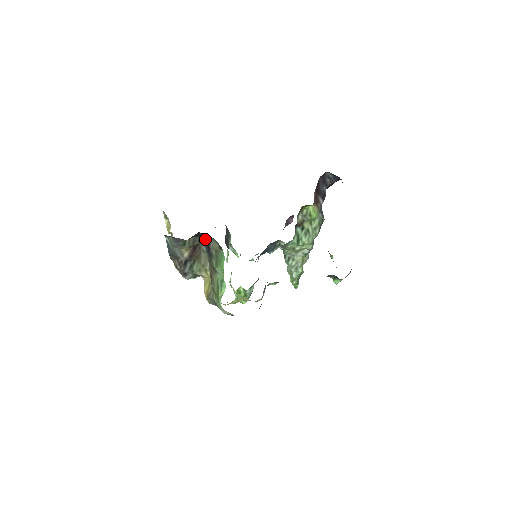
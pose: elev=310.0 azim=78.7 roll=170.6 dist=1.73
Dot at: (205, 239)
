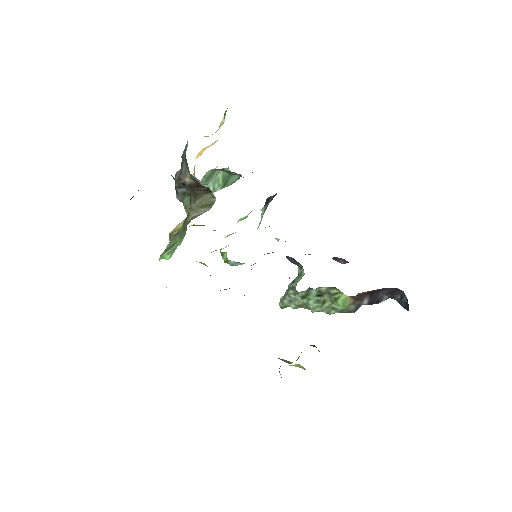
Dot at: occluded
